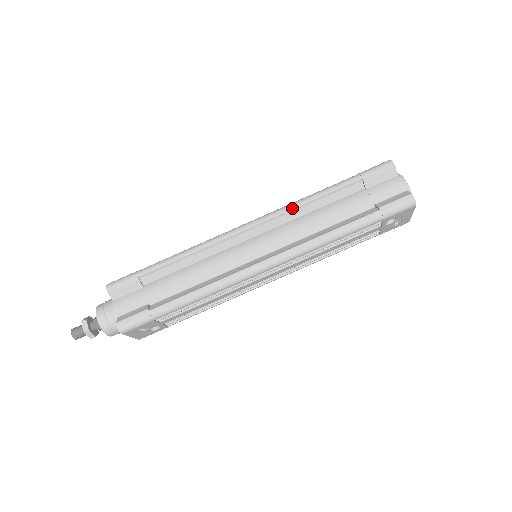
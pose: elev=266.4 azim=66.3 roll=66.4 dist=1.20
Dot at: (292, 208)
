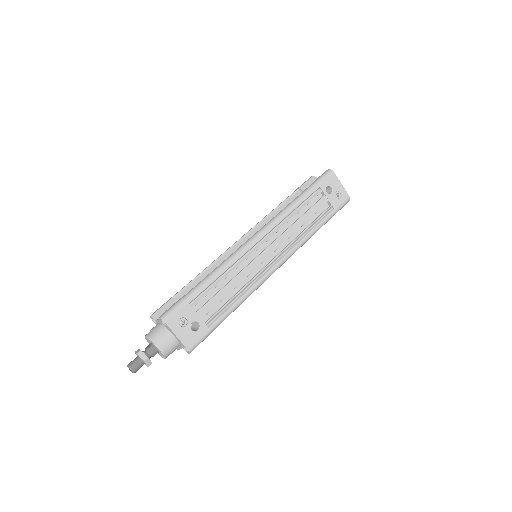
Dot at: (263, 218)
